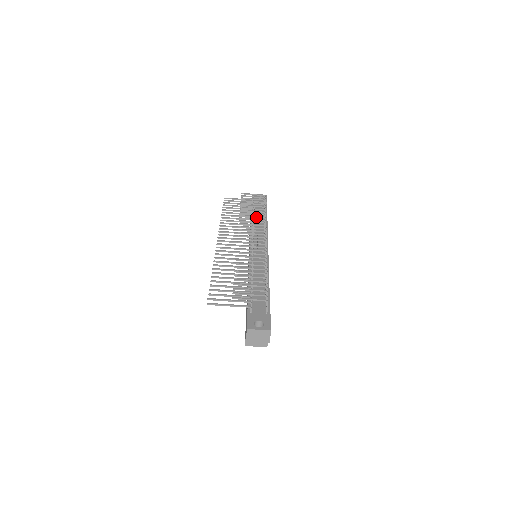
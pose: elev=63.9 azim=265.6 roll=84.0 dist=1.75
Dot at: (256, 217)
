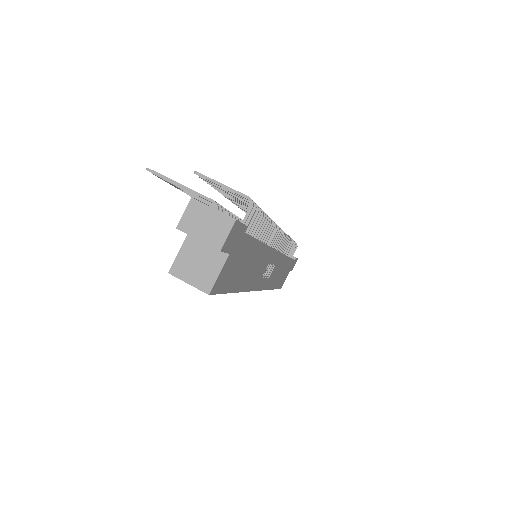
Dot at: occluded
